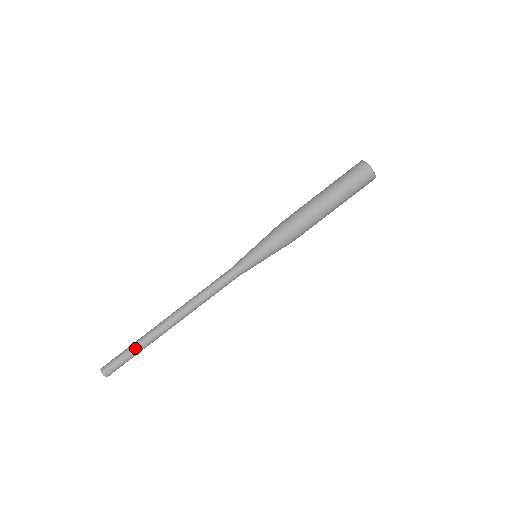
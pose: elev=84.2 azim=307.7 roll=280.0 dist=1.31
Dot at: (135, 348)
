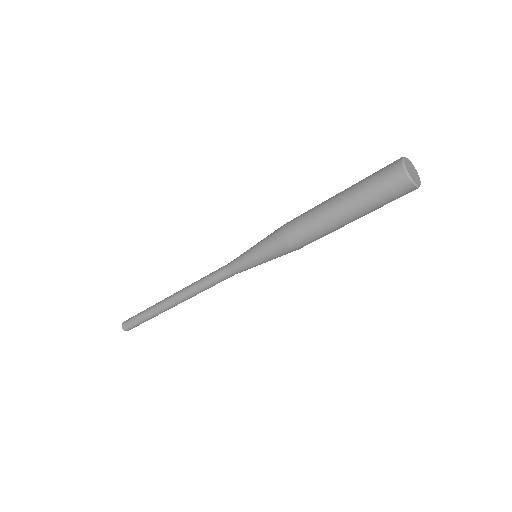
Dot at: (145, 316)
